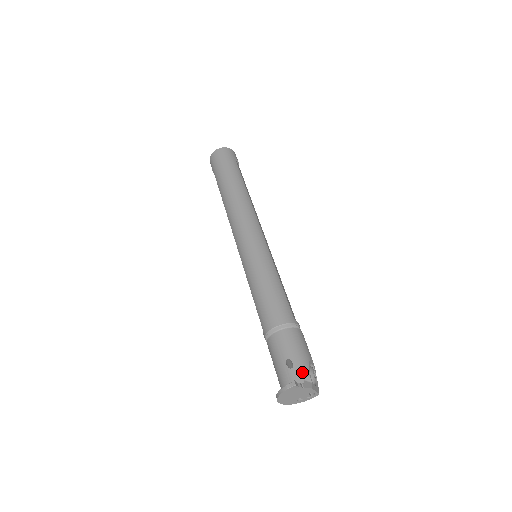
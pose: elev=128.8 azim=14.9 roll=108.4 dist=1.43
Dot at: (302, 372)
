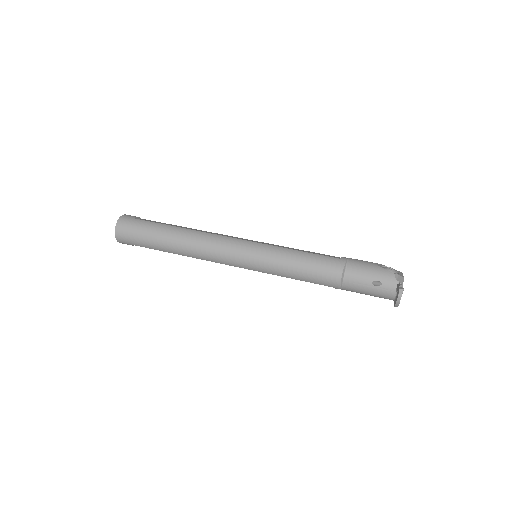
Dot at: (389, 278)
